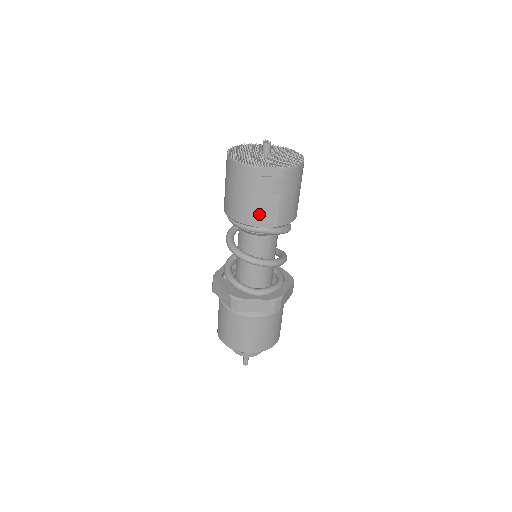
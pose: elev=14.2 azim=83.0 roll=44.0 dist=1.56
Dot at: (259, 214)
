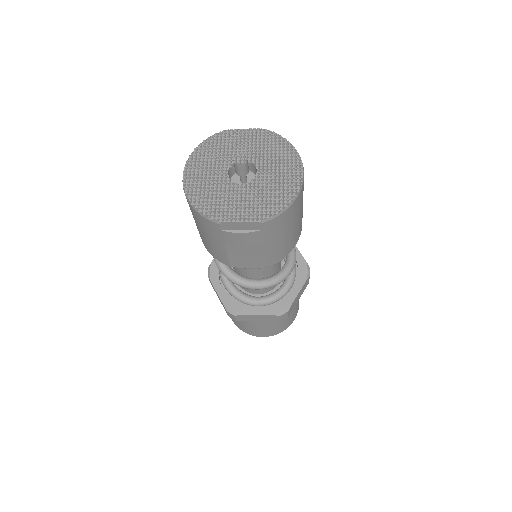
Dot at: (238, 258)
